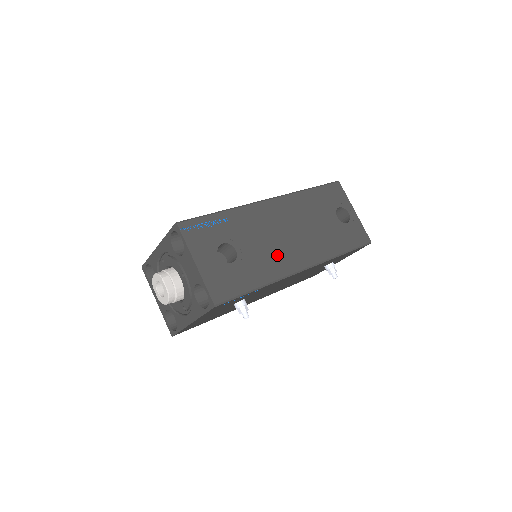
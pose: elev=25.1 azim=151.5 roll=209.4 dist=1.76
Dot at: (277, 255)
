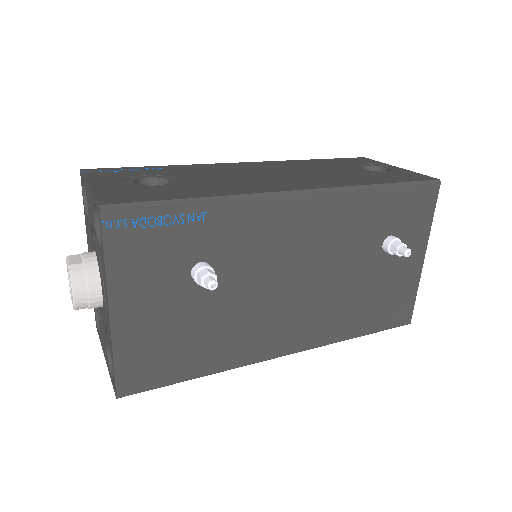
Dot at: (247, 183)
